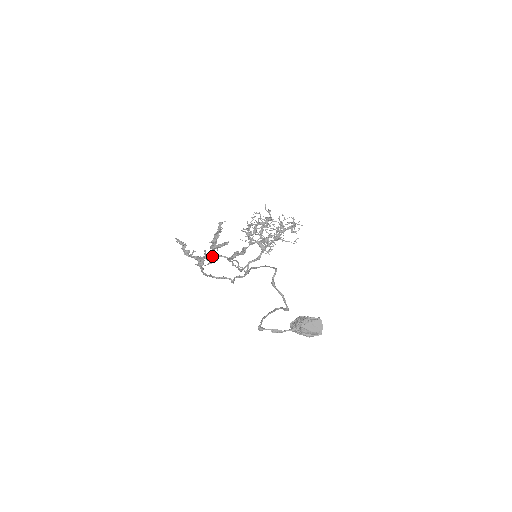
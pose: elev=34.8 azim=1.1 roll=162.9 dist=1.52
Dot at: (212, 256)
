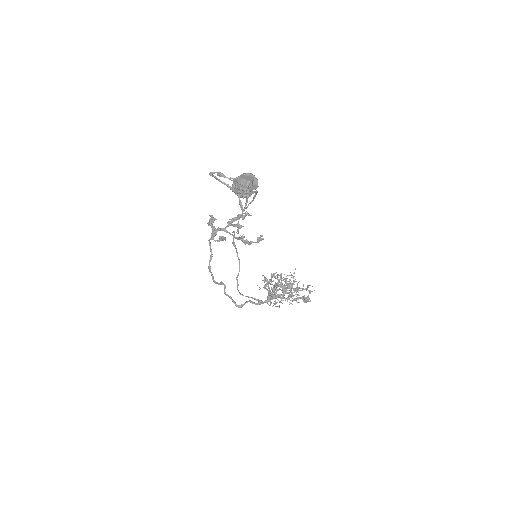
Dot at: occluded
